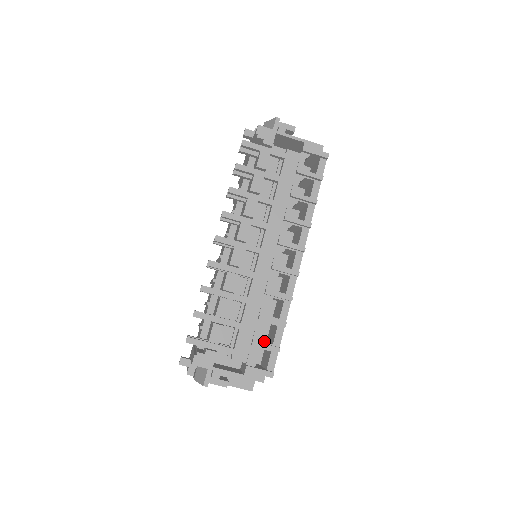
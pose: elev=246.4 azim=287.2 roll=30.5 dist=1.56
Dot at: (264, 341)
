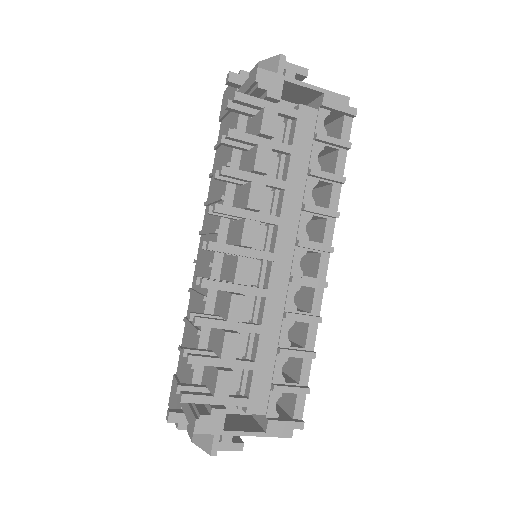
Dot at: occluded
